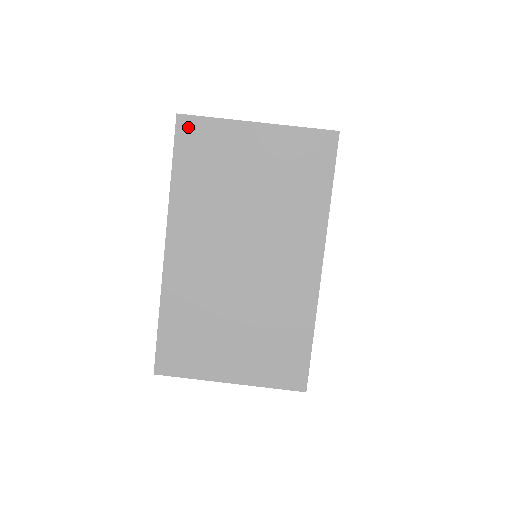
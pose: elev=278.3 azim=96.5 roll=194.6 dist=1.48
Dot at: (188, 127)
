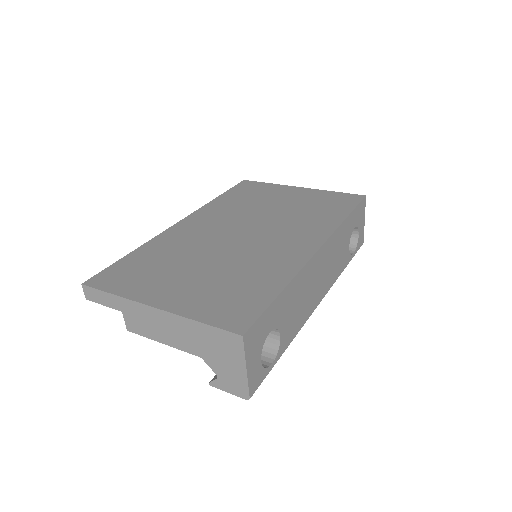
Dot at: (248, 184)
